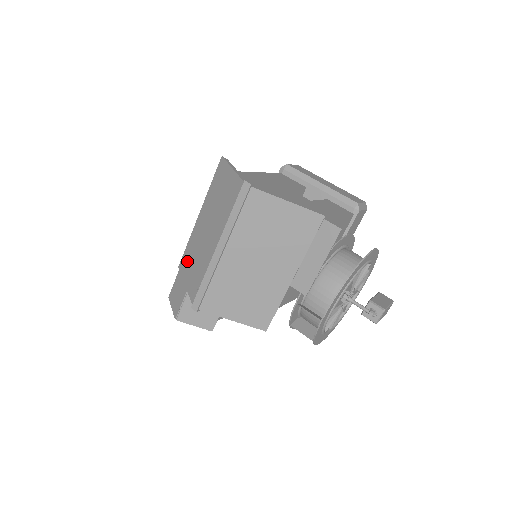
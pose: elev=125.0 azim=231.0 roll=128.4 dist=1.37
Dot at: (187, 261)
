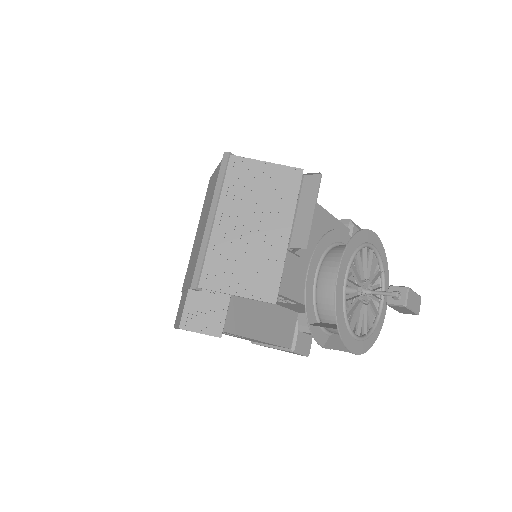
Dot at: (188, 273)
